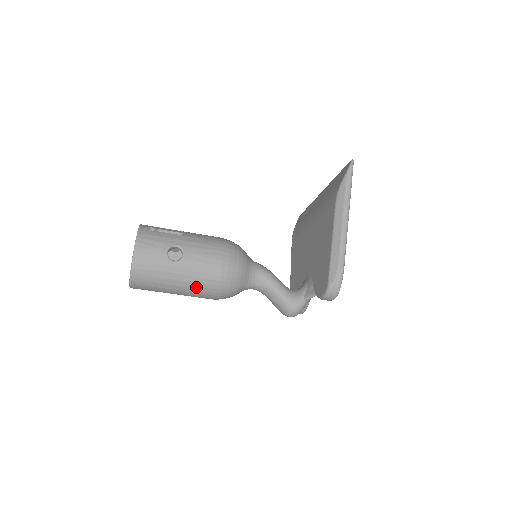
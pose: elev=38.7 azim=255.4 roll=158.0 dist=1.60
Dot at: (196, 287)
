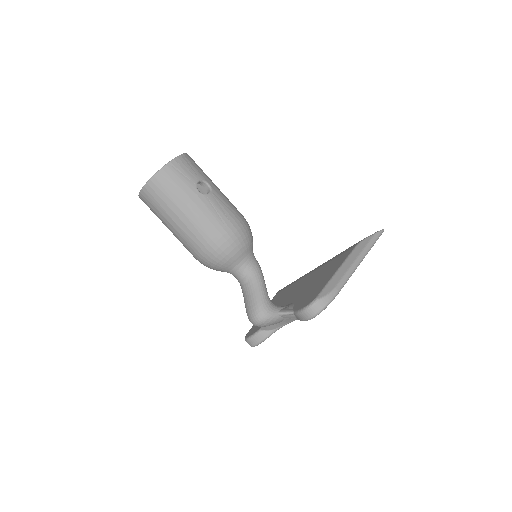
Dot at: (199, 227)
